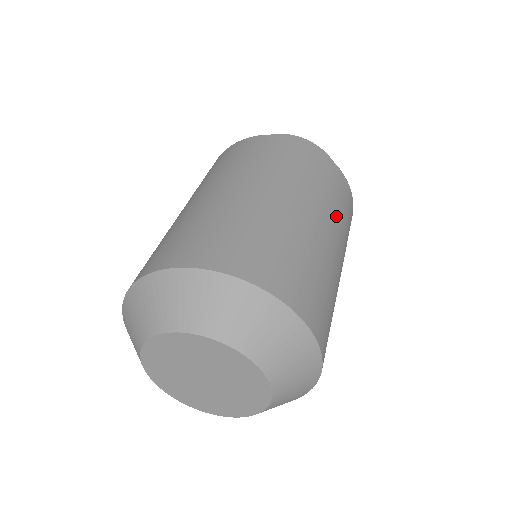
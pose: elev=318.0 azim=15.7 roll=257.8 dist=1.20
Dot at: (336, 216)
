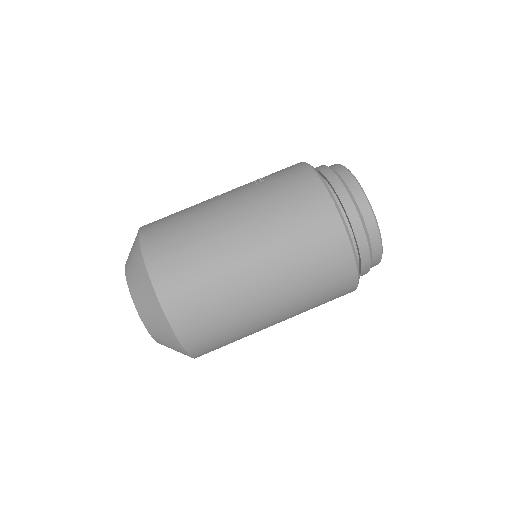
Dot at: (302, 308)
